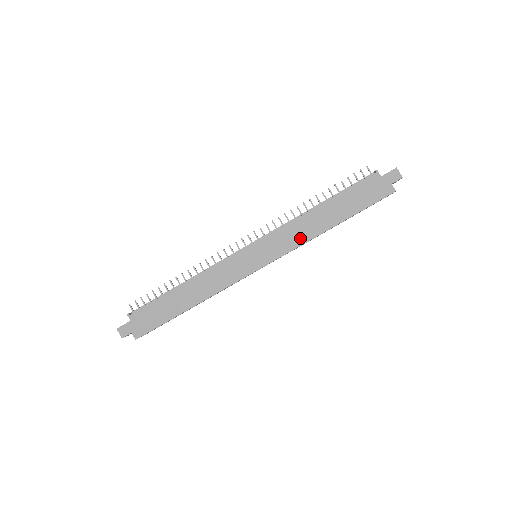
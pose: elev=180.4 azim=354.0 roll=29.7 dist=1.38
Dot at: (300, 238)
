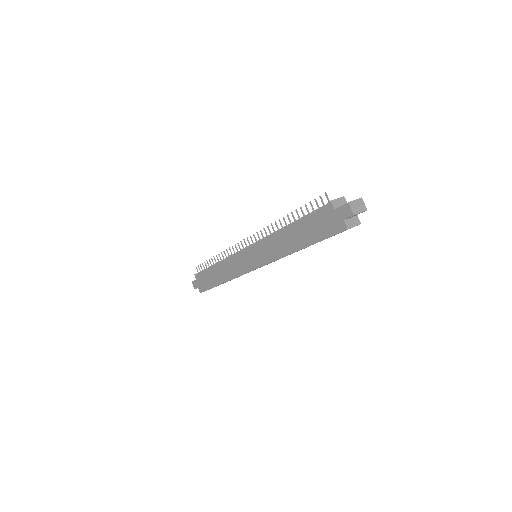
Dot at: (276, 253)
